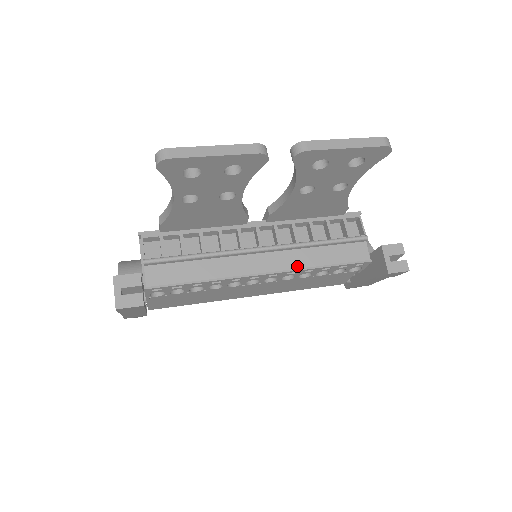
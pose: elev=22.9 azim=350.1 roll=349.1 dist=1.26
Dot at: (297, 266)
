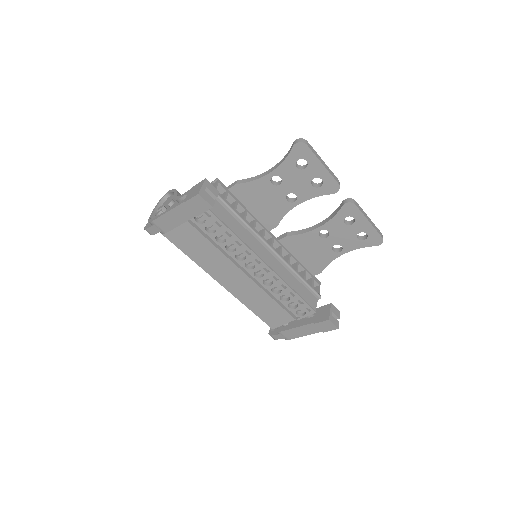
Dot at: (282, 276)
